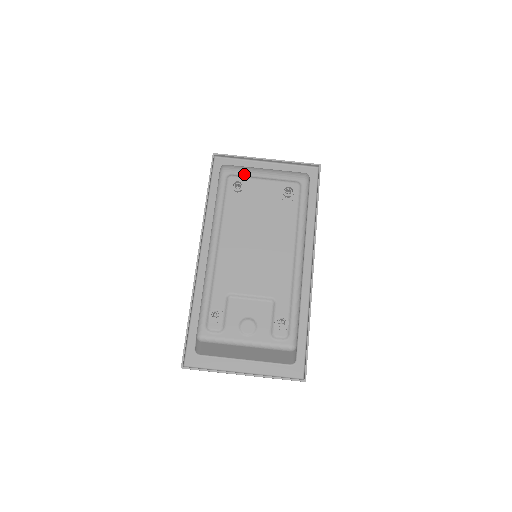
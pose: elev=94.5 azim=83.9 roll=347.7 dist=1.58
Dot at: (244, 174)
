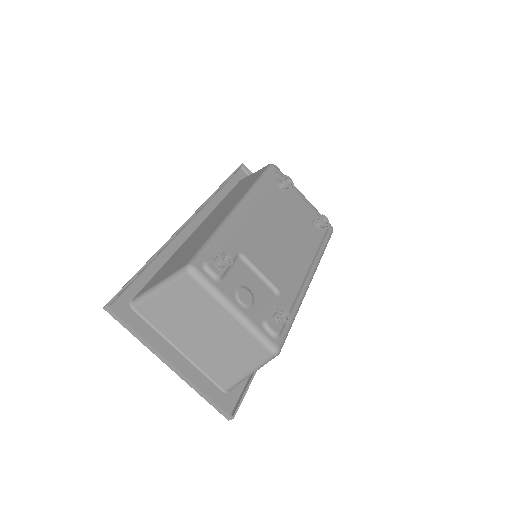
Dot at: occluded
